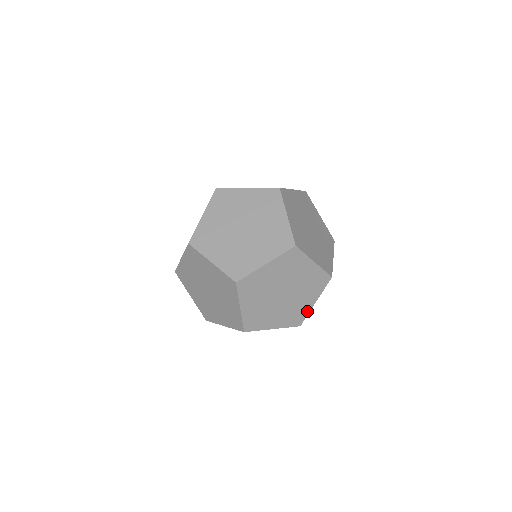
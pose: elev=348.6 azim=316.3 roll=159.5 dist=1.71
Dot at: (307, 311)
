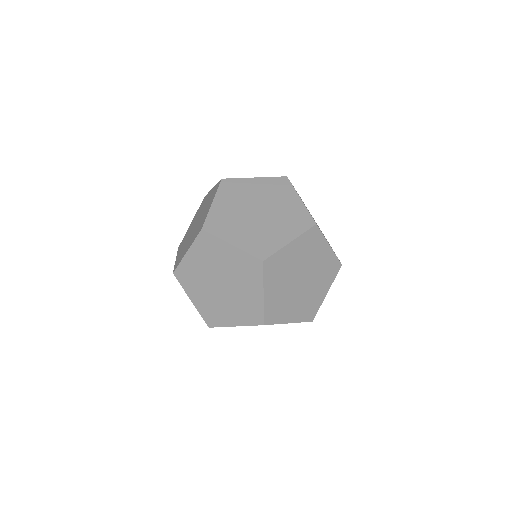
Dot at: (224, 324)
